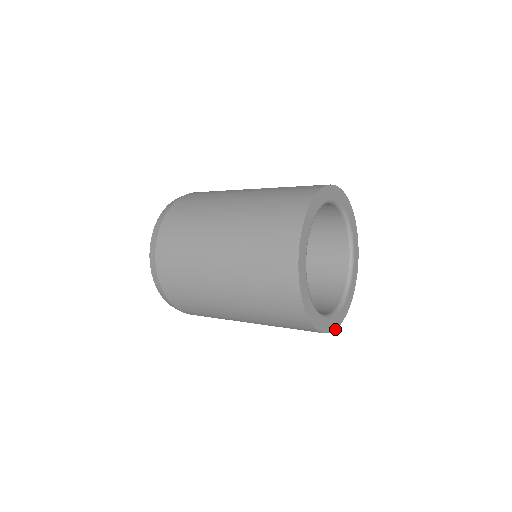
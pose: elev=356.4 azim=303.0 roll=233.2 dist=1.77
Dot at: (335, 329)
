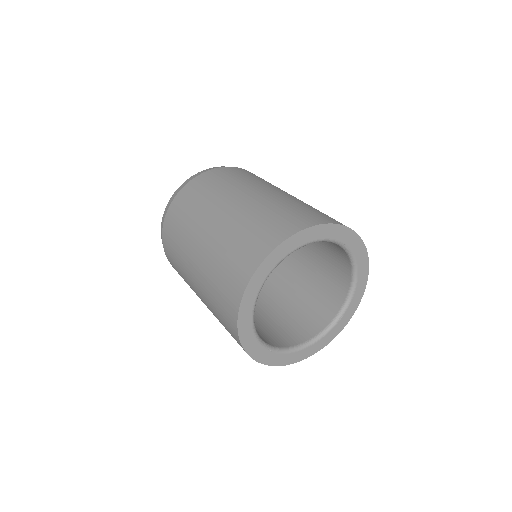
Dot at: occluded
